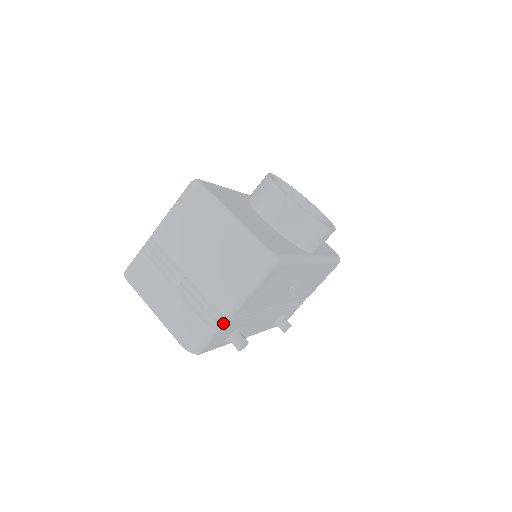
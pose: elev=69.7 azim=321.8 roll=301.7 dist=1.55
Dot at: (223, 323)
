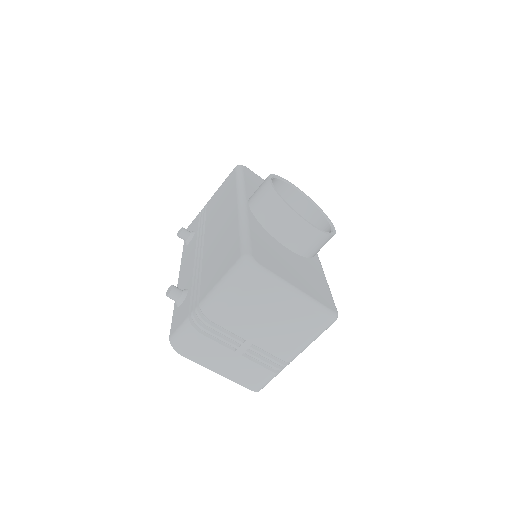
Dot at: occluded
